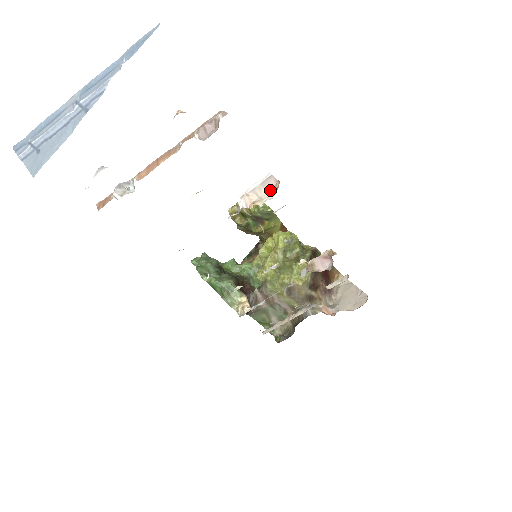
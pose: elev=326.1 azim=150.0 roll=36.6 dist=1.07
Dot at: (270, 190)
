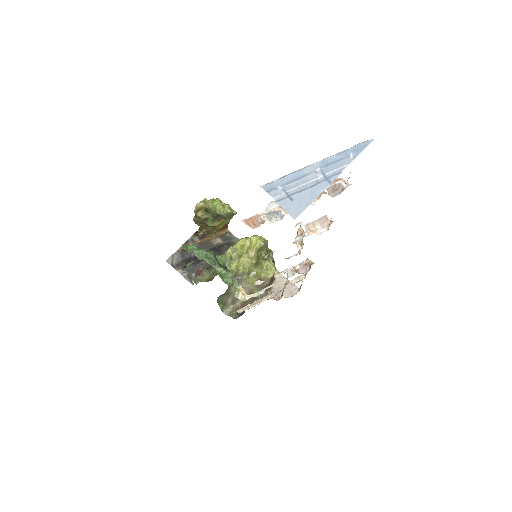
Dot at: (322, 224)
